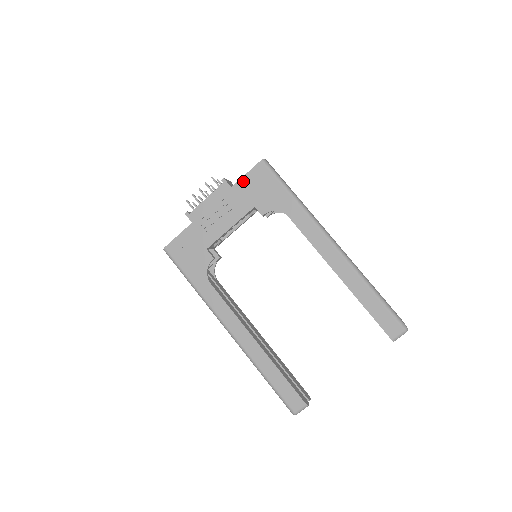
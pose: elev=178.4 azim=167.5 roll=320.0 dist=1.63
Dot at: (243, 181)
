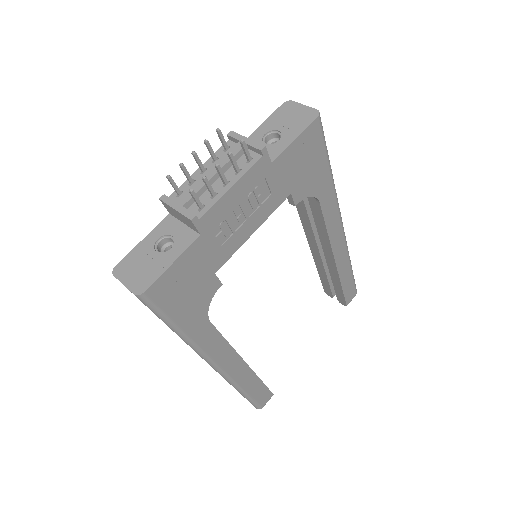
Dot at: (289, 152)
